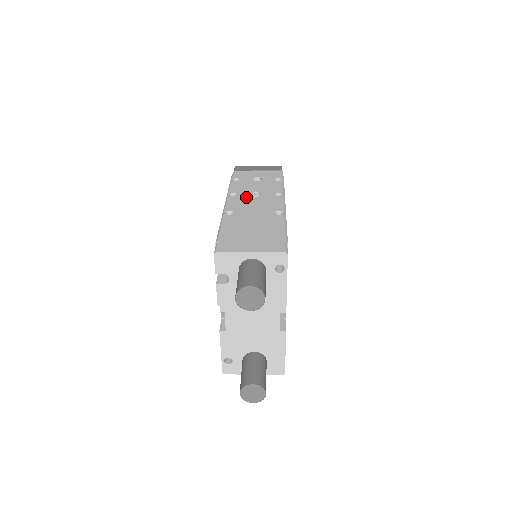
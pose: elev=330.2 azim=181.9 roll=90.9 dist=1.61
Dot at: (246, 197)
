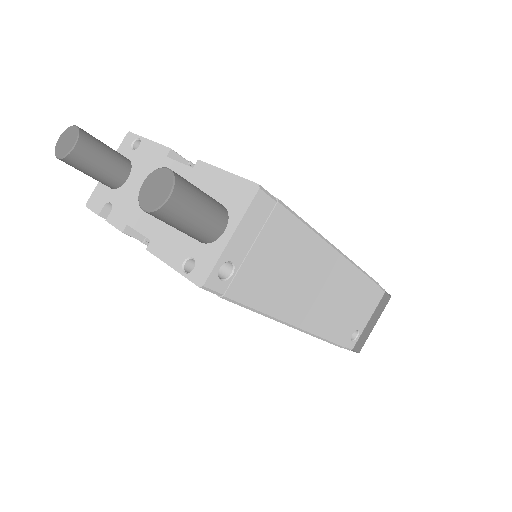
Dot at: occluded
